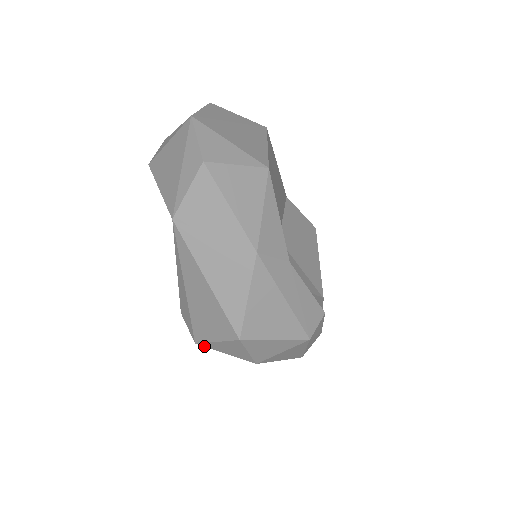
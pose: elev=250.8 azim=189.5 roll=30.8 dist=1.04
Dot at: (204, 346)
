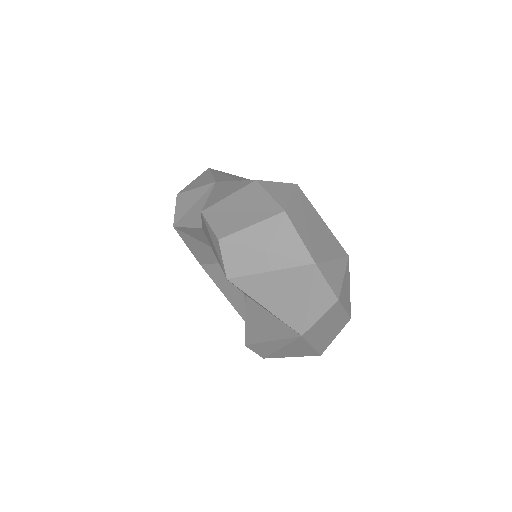
Dot at: occluded
